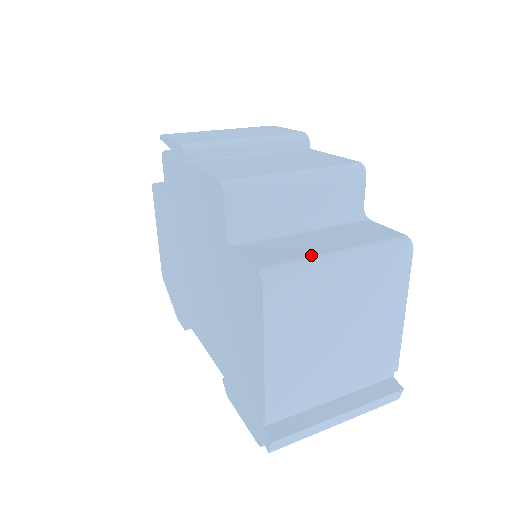
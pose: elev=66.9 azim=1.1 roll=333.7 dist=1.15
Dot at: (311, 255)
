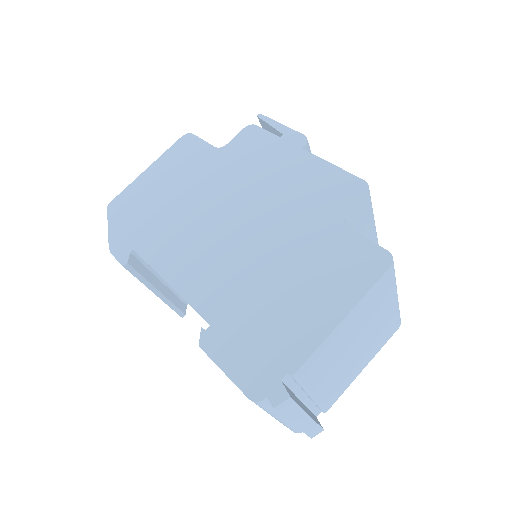
Dot at: occluded
